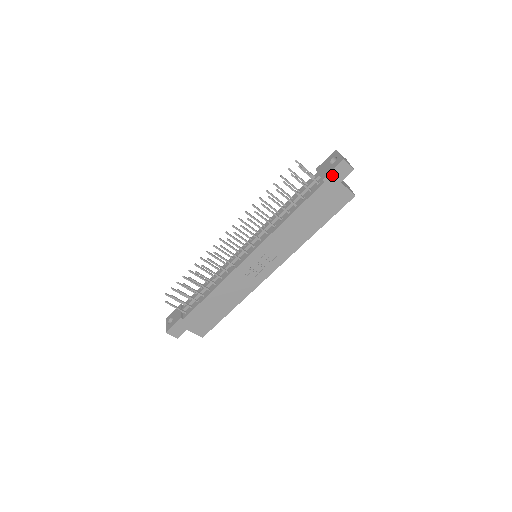
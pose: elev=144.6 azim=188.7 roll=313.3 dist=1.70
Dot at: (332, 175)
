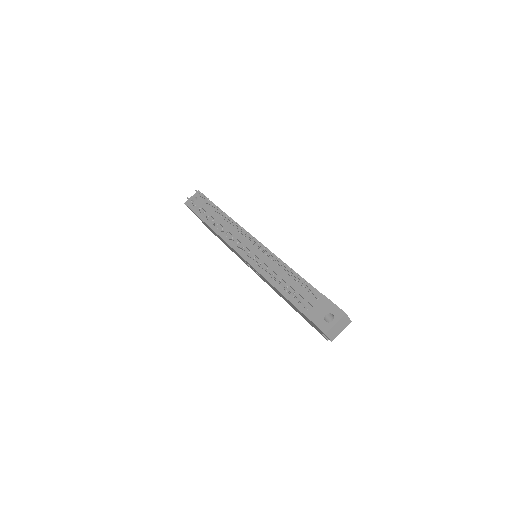
Dot at: (313, 323)
